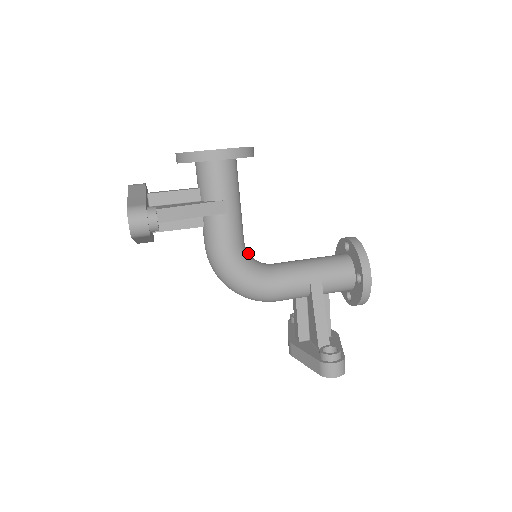
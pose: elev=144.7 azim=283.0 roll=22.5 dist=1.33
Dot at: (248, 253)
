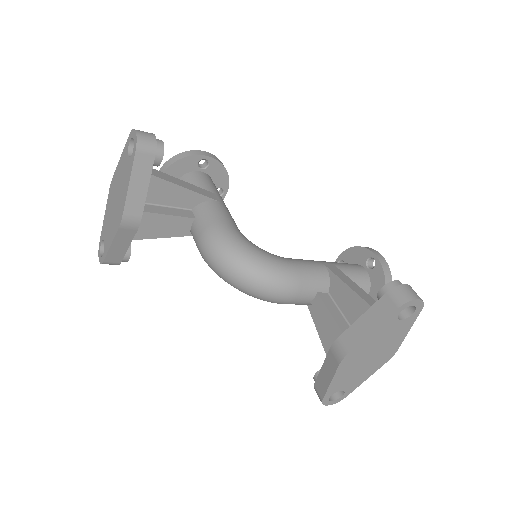
Dot at: occluded
